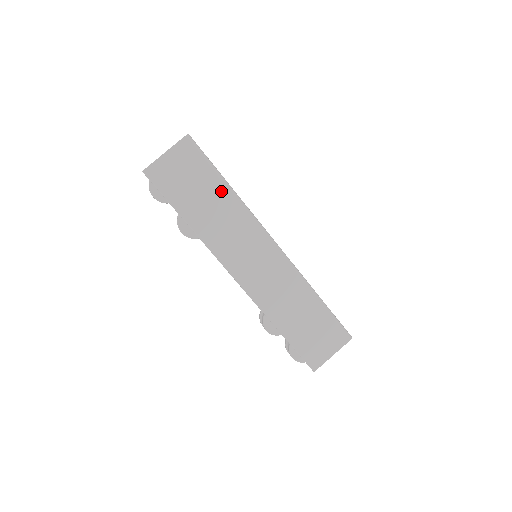
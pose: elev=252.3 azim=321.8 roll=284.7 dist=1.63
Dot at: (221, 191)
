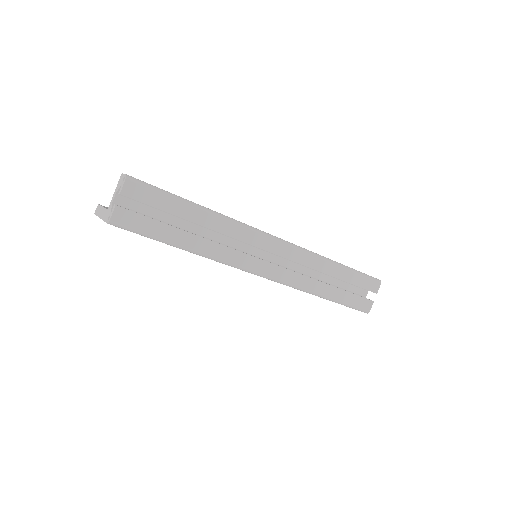
Dot at: occluded
